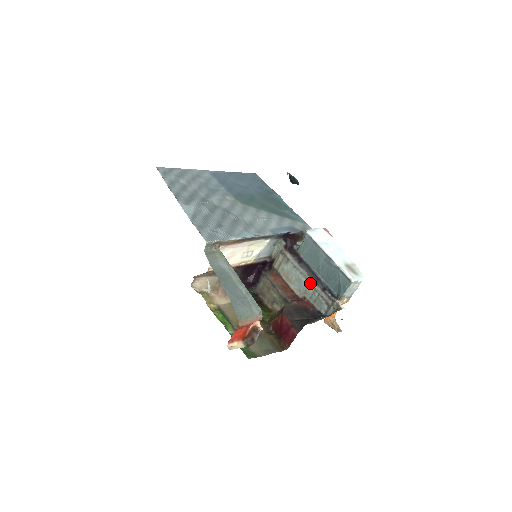
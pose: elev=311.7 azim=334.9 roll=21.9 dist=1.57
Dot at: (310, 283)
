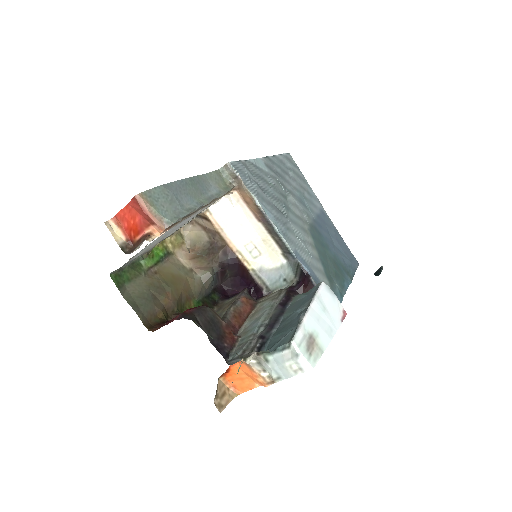
Dot at: (261, 325)
